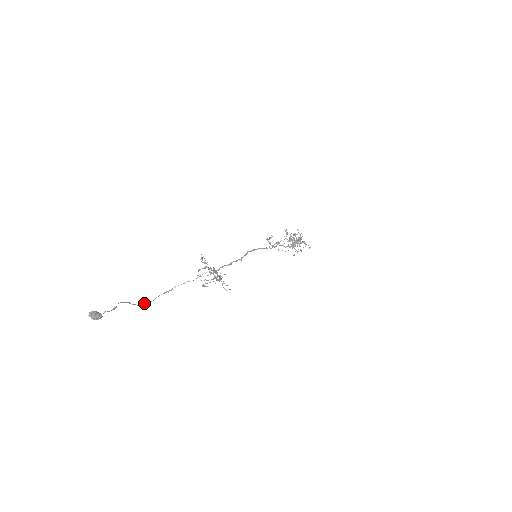
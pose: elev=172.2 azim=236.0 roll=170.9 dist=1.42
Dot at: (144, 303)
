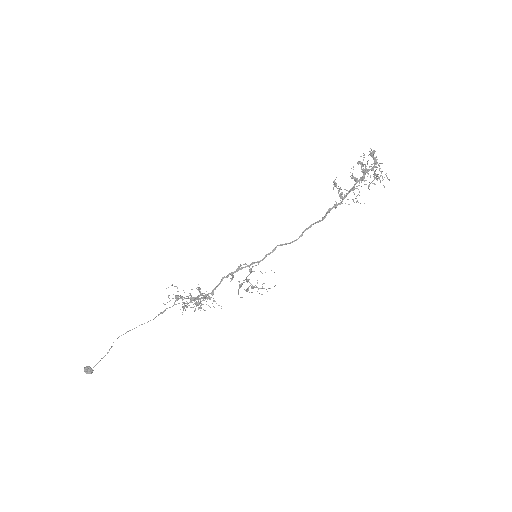
Dot at: occluded
